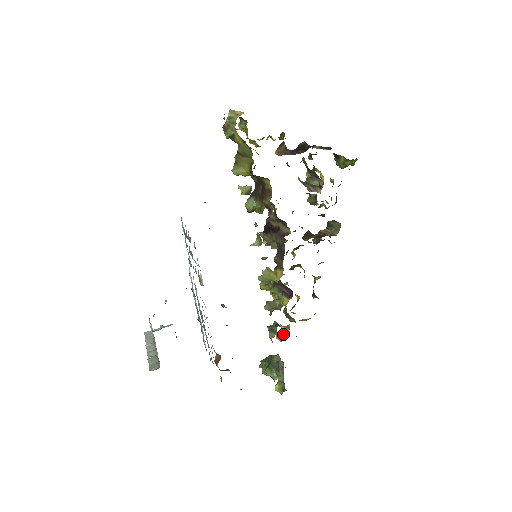
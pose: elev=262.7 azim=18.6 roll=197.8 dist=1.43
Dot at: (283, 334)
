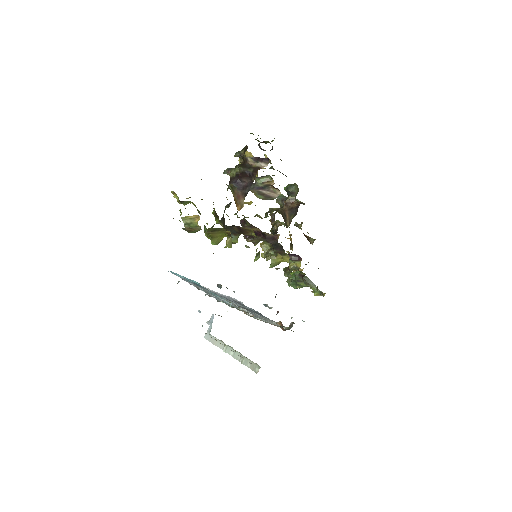
Dot at: (300, 269)
